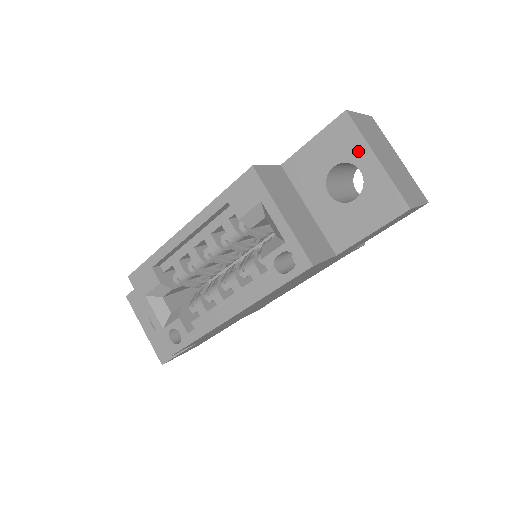
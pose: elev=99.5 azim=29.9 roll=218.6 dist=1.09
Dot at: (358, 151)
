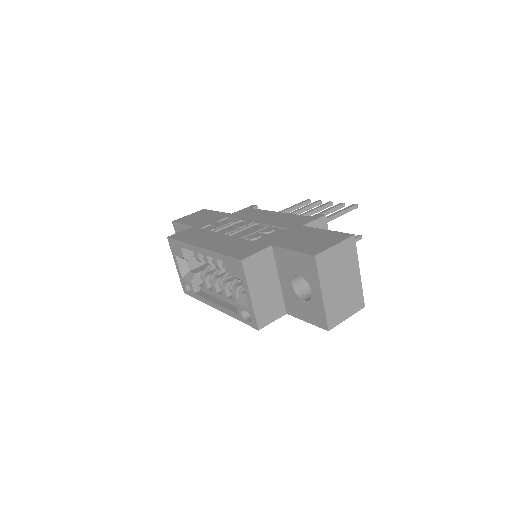
Dot at: (314, 281)
